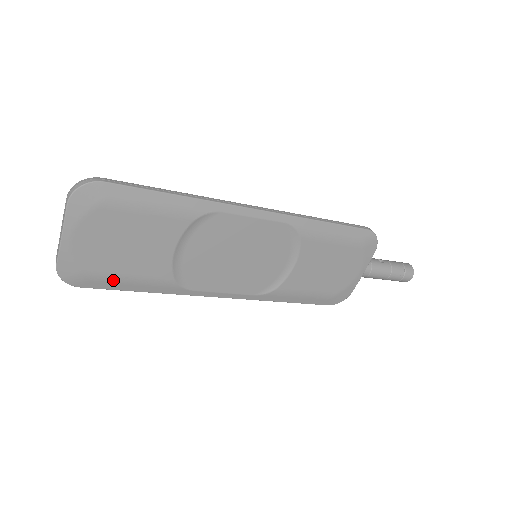
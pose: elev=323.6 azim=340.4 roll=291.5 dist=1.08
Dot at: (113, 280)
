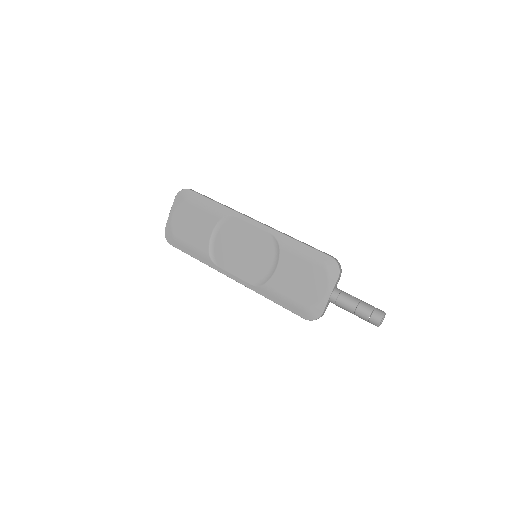
Dot at: (183, 244)
